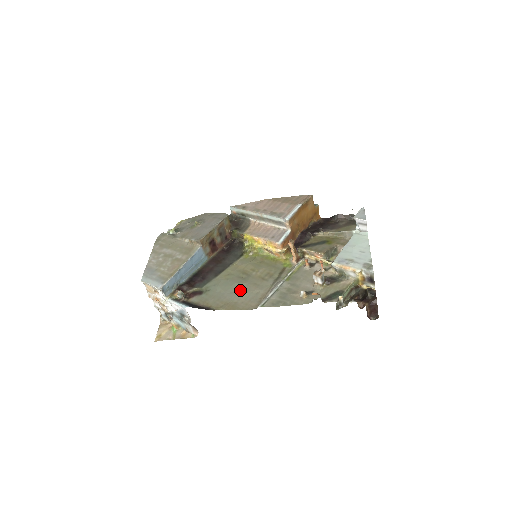
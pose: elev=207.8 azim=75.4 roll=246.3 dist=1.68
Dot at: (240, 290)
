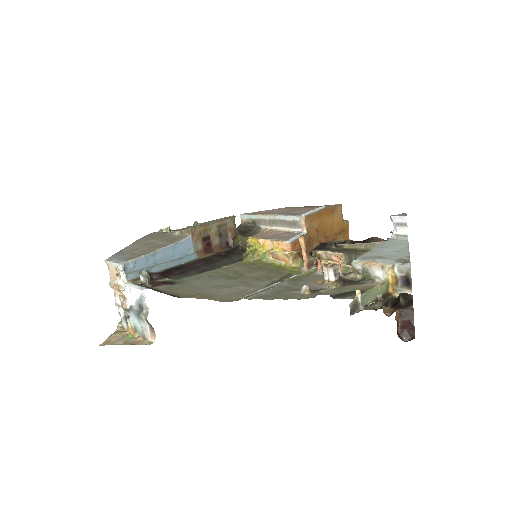
Dot at: (223, 285)
